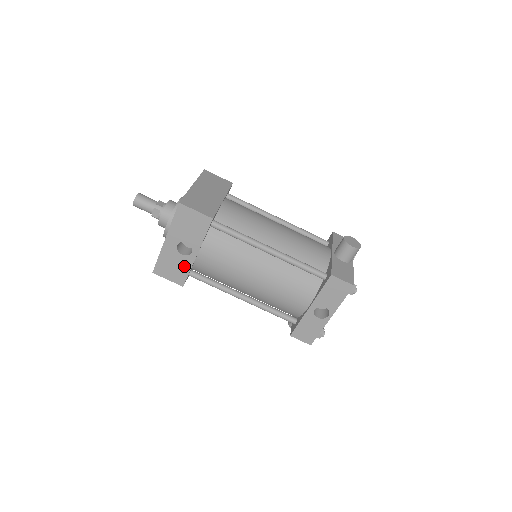
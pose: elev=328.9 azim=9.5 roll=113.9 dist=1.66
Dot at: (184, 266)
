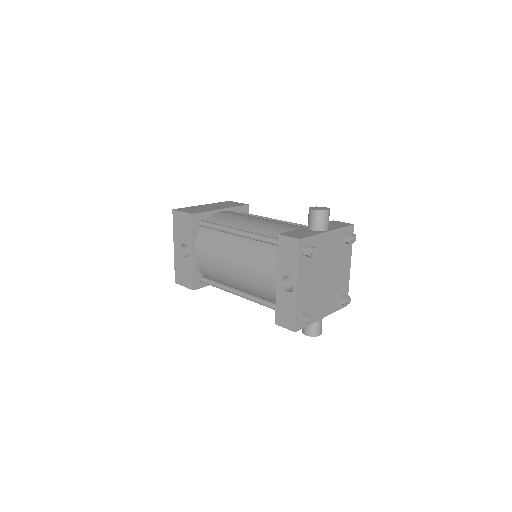
Dot at: (189, 268)
